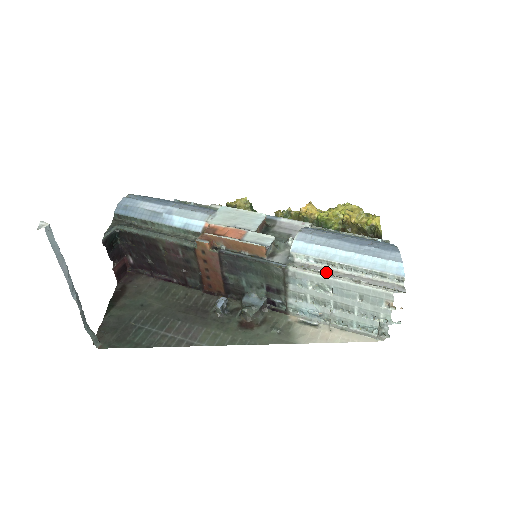
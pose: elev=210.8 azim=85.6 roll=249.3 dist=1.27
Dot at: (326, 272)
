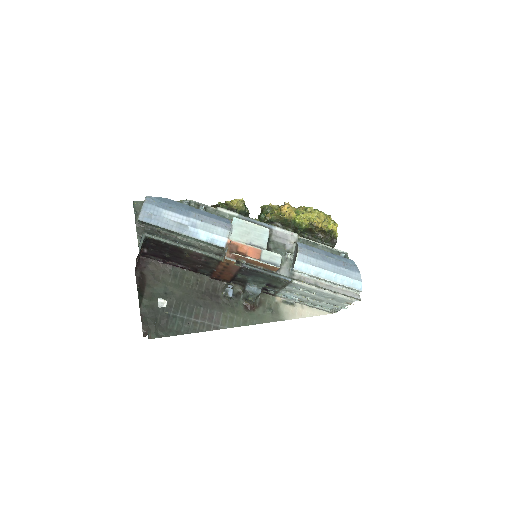
Dot at: (315, 284)
